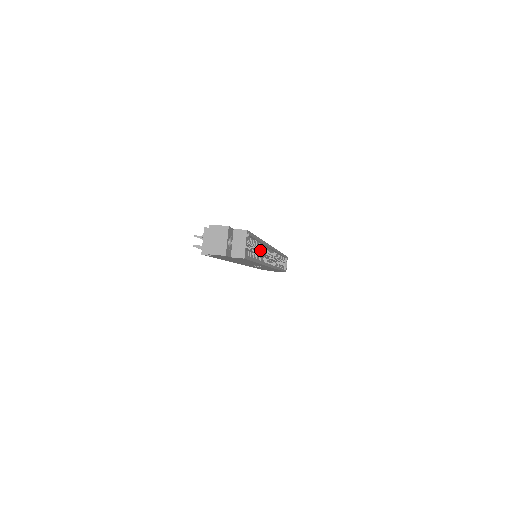
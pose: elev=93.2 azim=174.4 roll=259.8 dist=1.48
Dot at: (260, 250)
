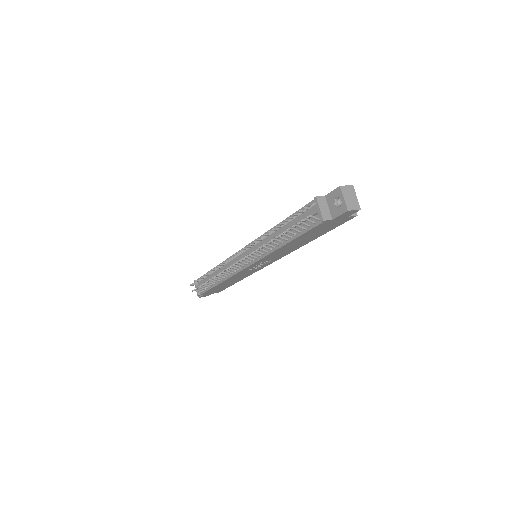
Dot at: occluded
